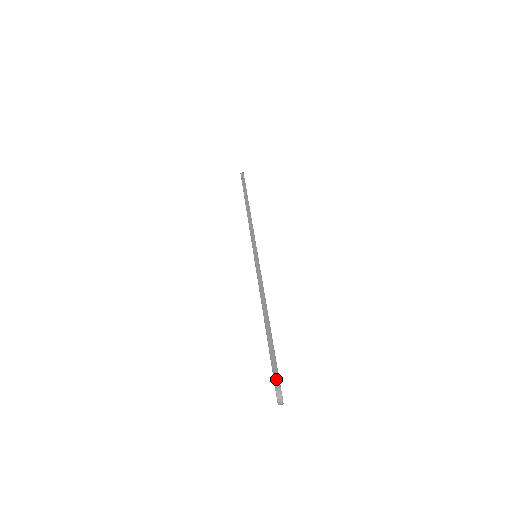
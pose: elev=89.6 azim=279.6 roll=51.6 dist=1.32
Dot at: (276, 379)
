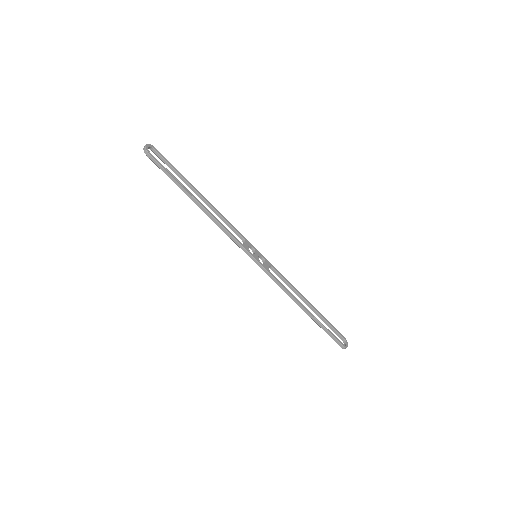
Dot at: (339, 345)
